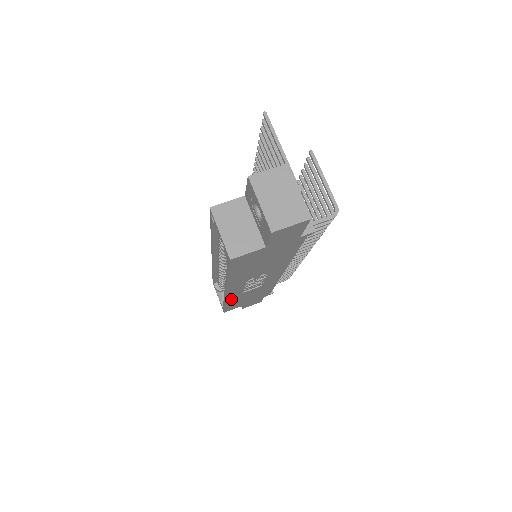
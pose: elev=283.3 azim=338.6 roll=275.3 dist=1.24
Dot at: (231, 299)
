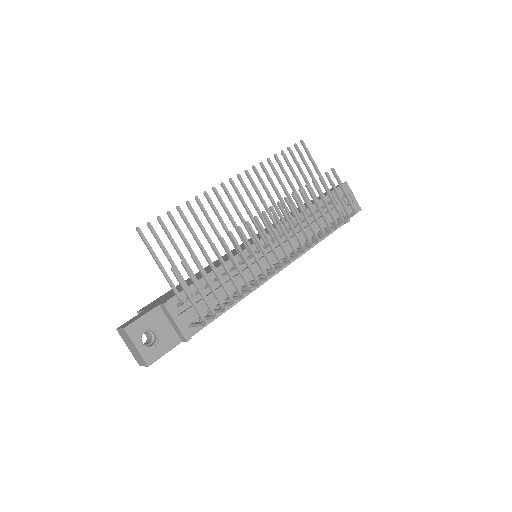
Dot at: occluded
